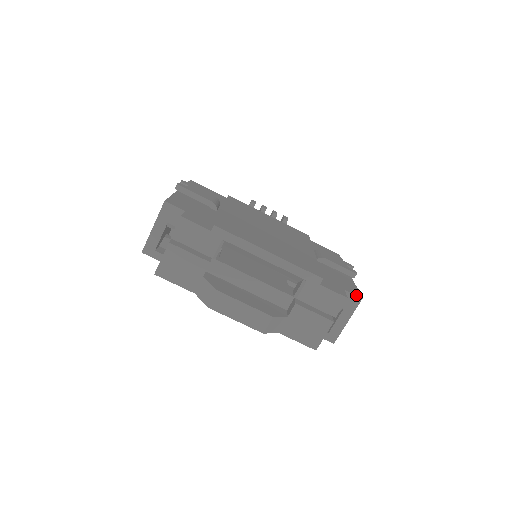
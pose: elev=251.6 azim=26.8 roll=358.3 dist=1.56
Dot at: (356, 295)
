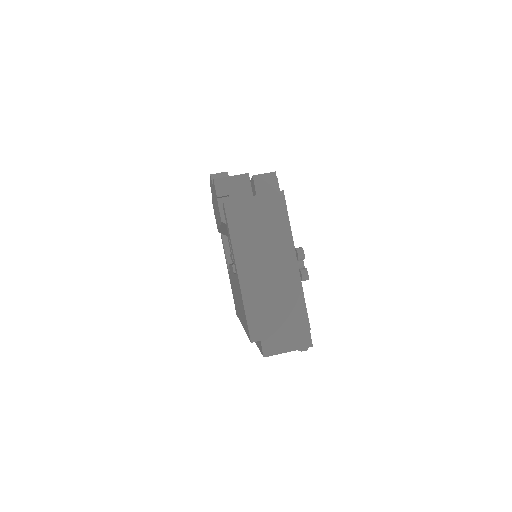
Dot at: occluded
